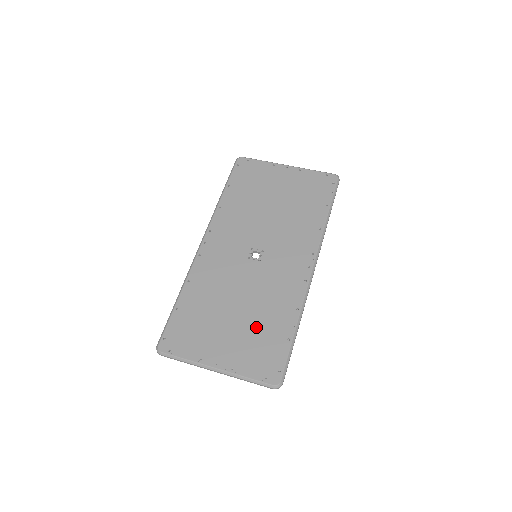
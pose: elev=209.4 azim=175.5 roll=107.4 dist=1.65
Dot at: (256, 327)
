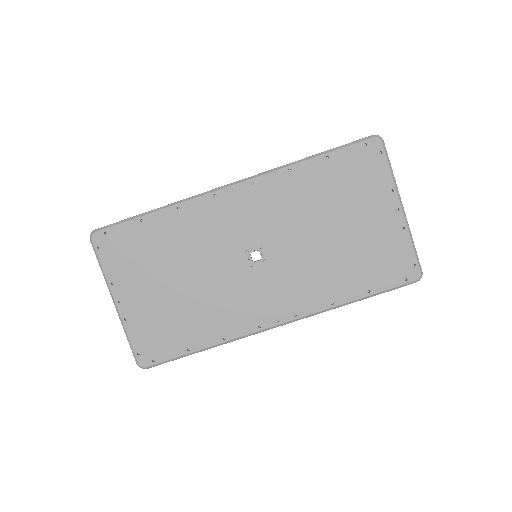
Dot at: (179, 312)
